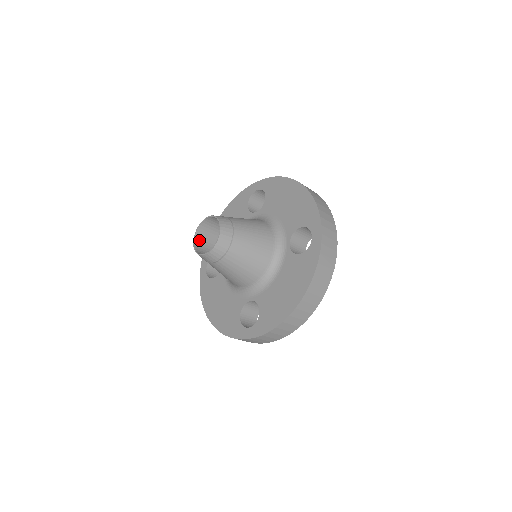
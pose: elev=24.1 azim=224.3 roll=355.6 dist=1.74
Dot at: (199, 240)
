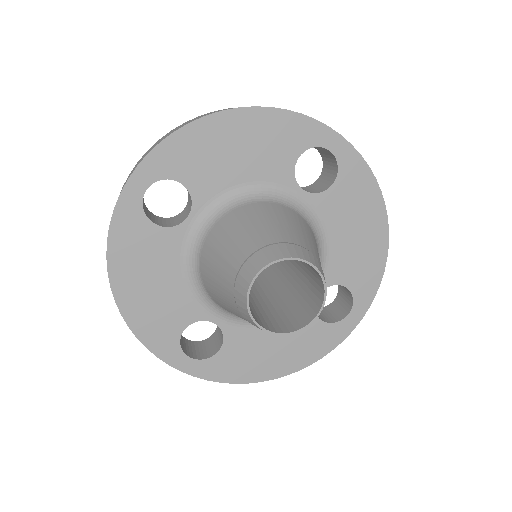
Dot at: (255, 271)
